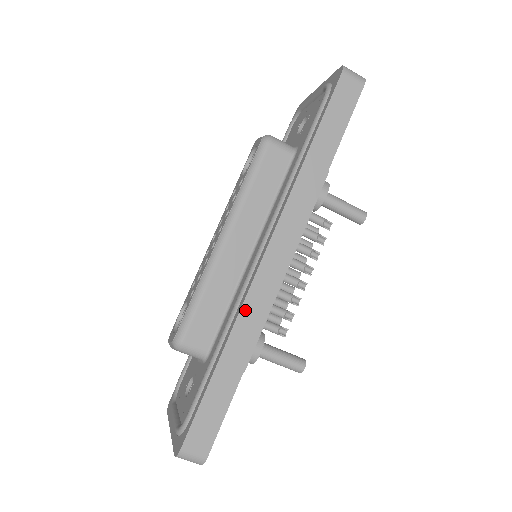
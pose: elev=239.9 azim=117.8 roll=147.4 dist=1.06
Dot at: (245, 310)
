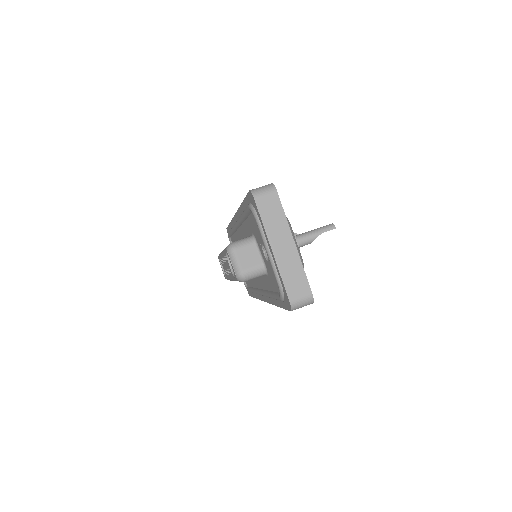
Dot at: occluded
